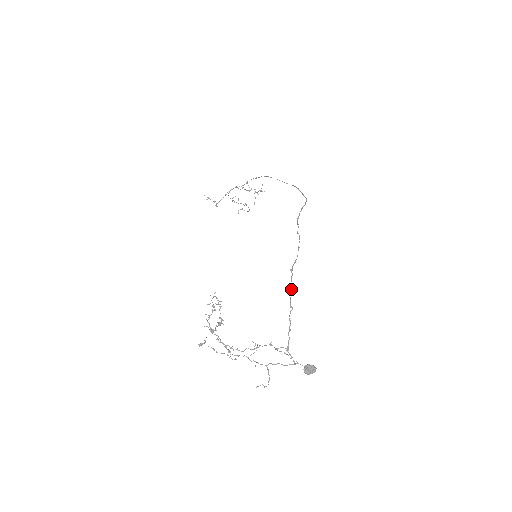
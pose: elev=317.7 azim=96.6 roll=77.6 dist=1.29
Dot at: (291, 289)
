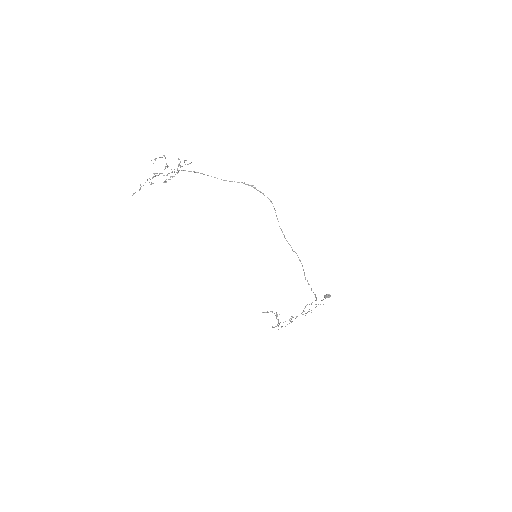
Dot at: (311, 288)
